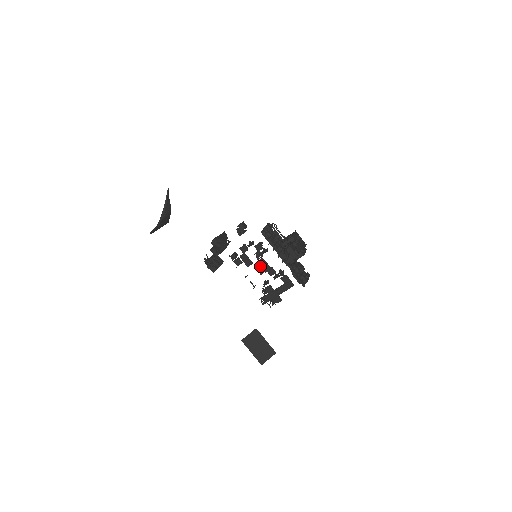
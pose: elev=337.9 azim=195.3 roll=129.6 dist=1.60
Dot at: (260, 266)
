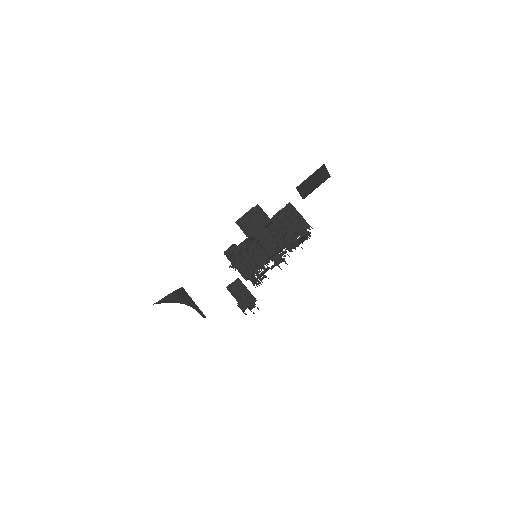
Dot at: occluded
